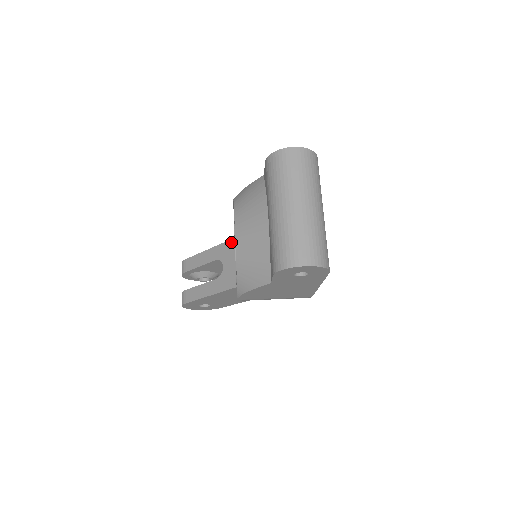
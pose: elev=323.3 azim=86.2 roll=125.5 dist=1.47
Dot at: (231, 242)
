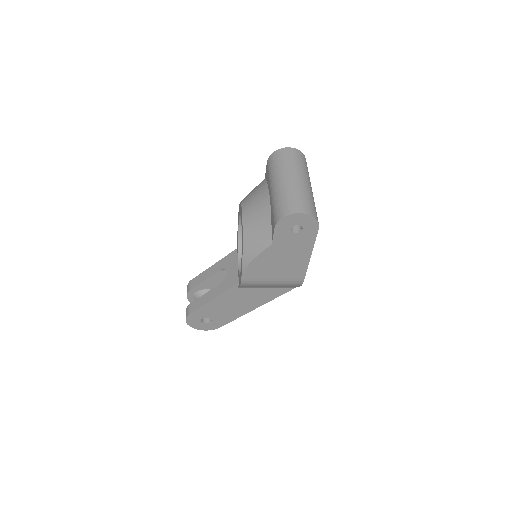
Dot at: (234, 252)
